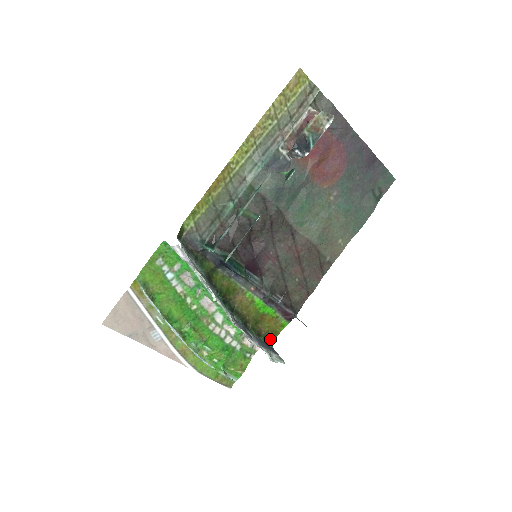
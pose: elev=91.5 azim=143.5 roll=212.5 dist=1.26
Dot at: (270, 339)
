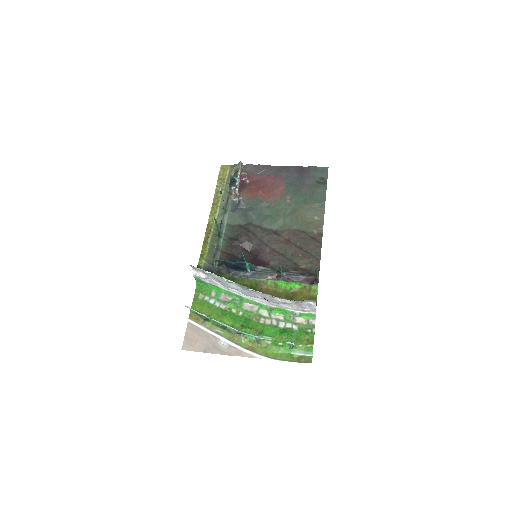
Dot at: occluded
